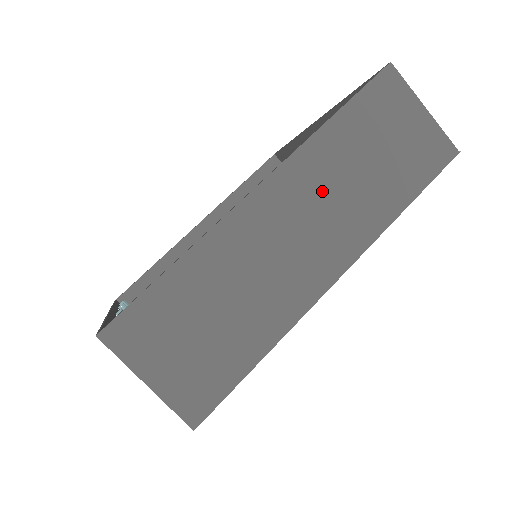
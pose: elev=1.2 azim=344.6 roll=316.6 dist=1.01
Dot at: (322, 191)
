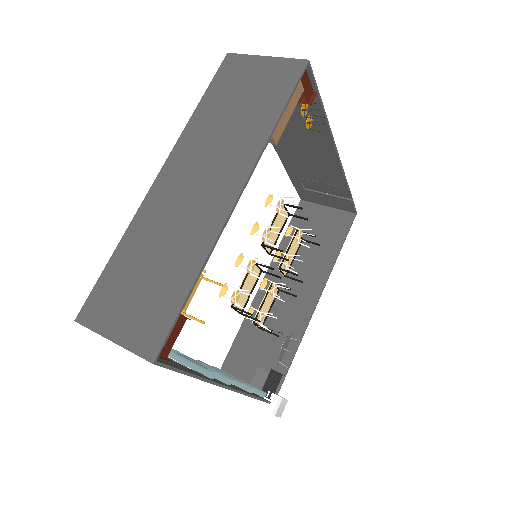
Dot at: (204, 152)
